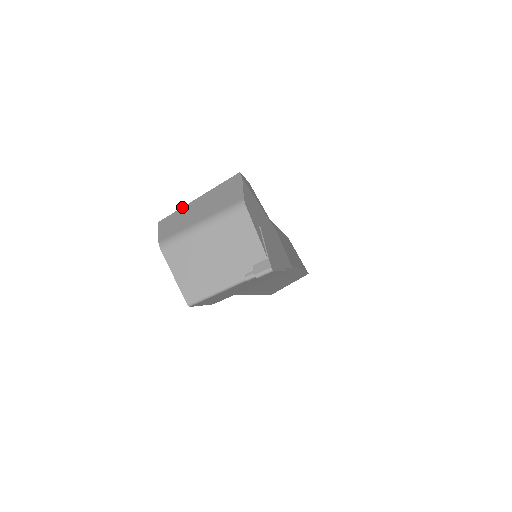
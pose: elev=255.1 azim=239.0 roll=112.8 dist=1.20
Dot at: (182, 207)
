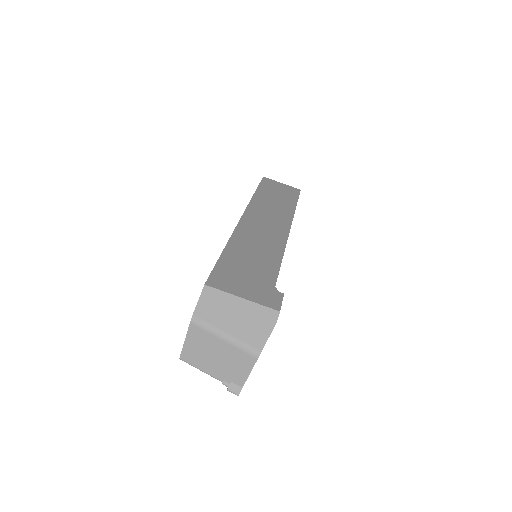
Dot at: (227, 293)
